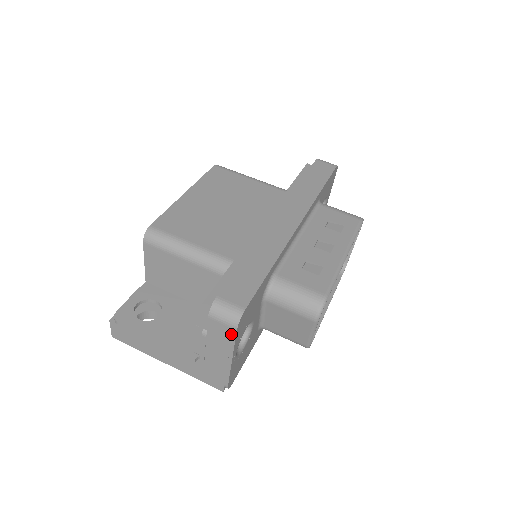
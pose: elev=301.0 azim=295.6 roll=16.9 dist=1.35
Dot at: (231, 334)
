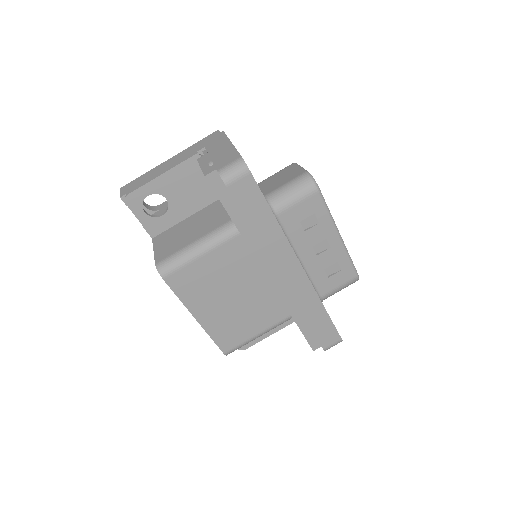
Dot at: occluded
